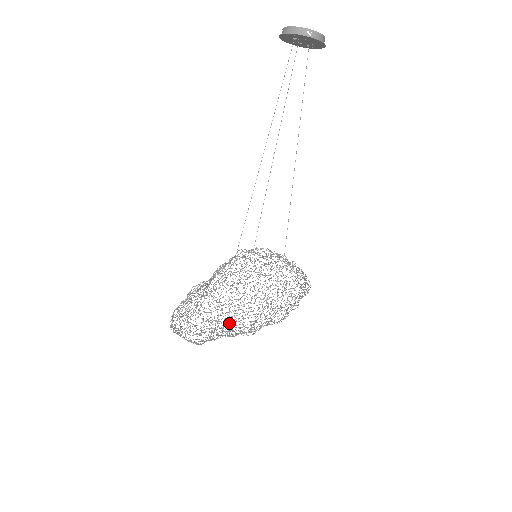
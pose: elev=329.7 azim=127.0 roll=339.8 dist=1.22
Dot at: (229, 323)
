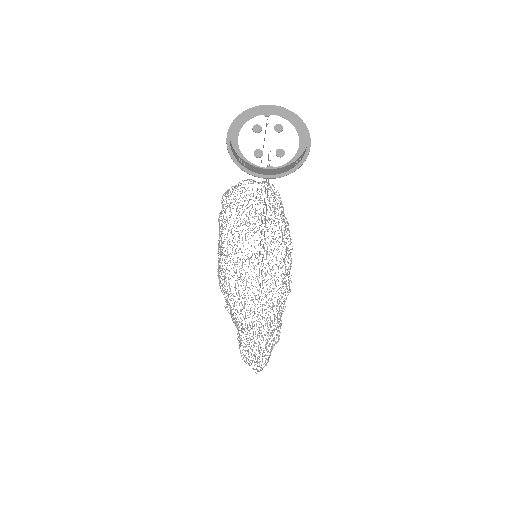
Dot at: occluded
